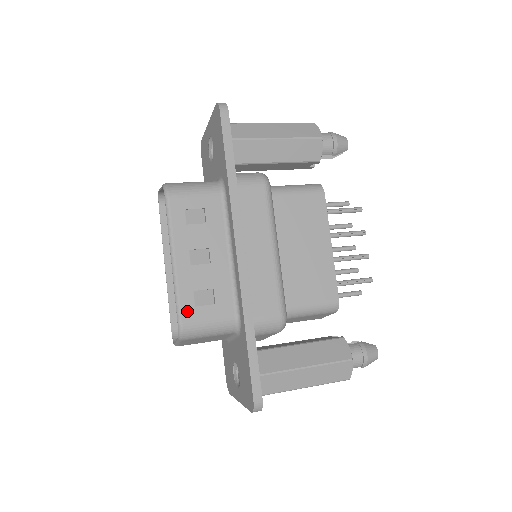
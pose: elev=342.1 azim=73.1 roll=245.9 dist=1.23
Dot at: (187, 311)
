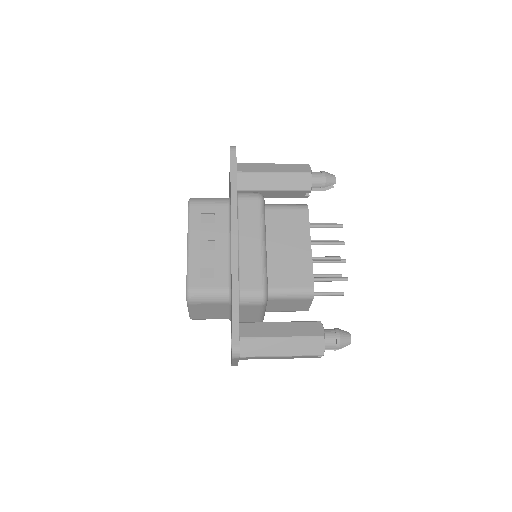
Dot at: (194, 281)
